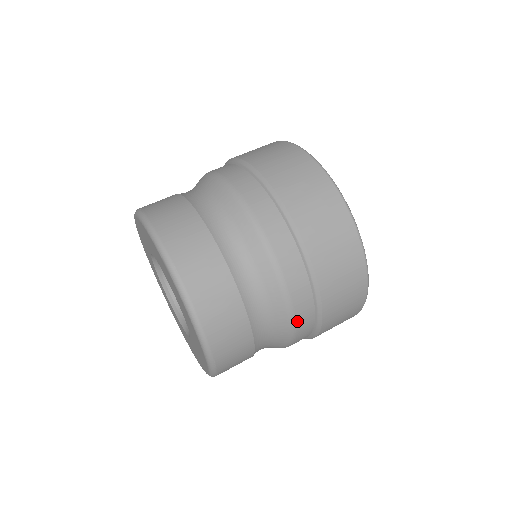
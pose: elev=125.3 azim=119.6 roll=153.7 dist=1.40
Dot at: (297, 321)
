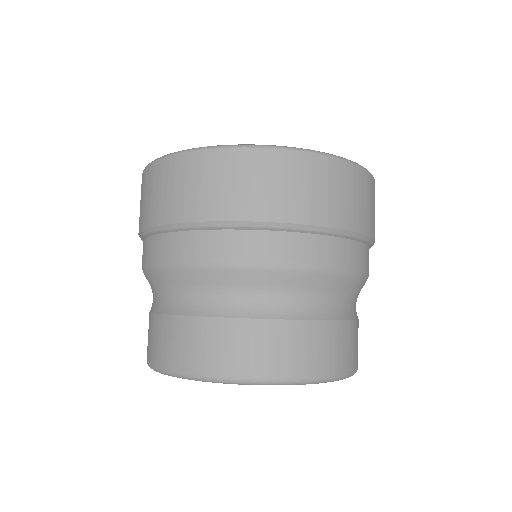
Dot at: occluded
